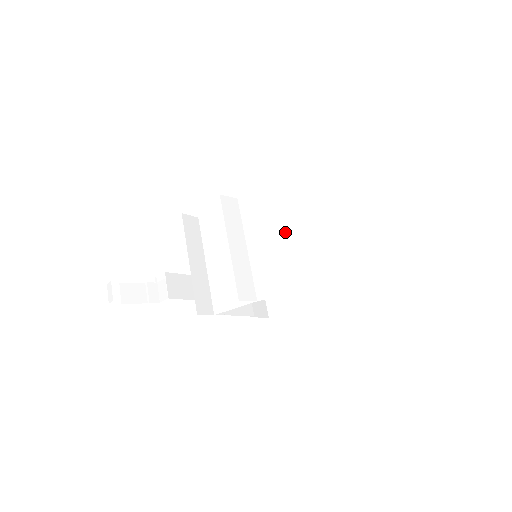
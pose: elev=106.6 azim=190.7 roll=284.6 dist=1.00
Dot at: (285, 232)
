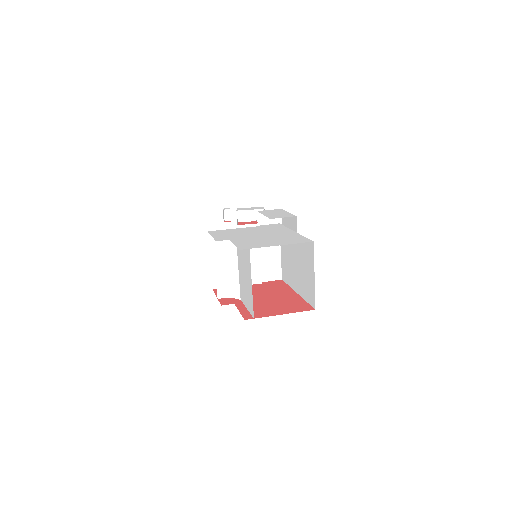
Dot at: (241, 269)
